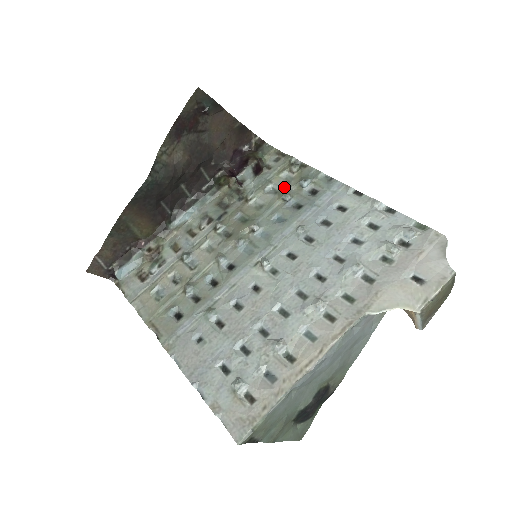
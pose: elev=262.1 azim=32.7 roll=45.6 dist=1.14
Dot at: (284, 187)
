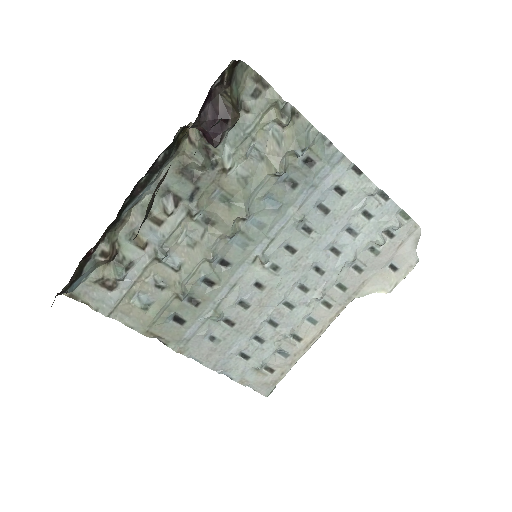
Dot at: (273, 152)
